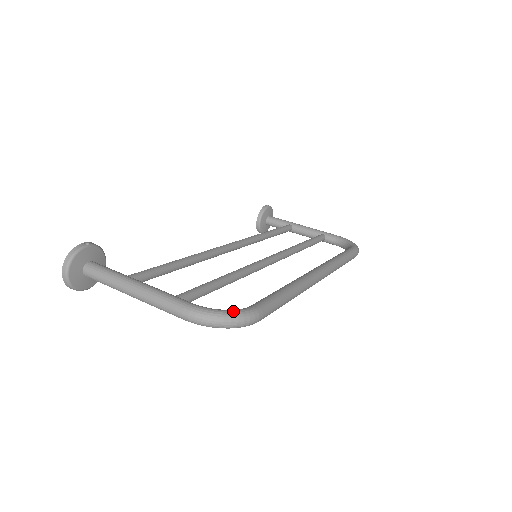
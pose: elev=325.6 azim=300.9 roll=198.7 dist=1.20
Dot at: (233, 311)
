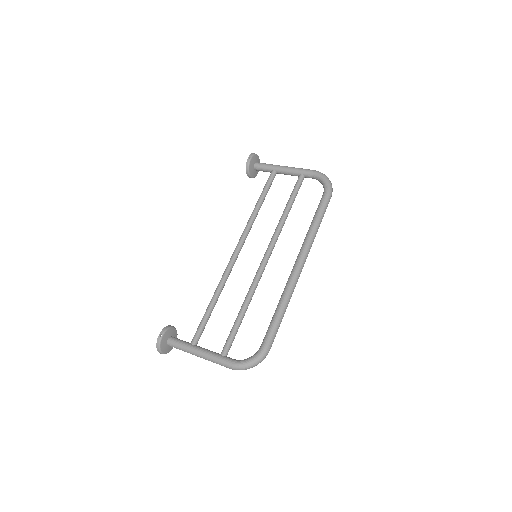
Dot at: (253, 359)
